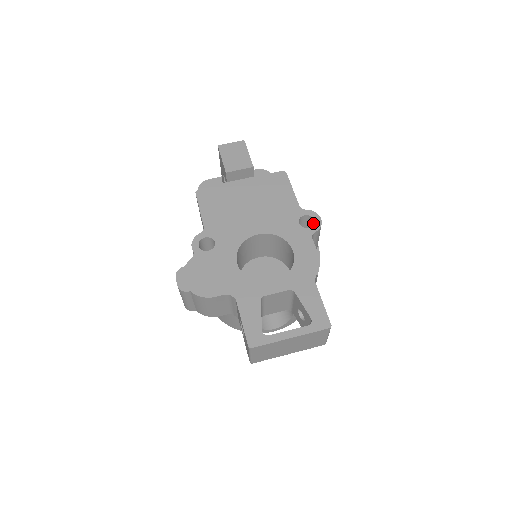
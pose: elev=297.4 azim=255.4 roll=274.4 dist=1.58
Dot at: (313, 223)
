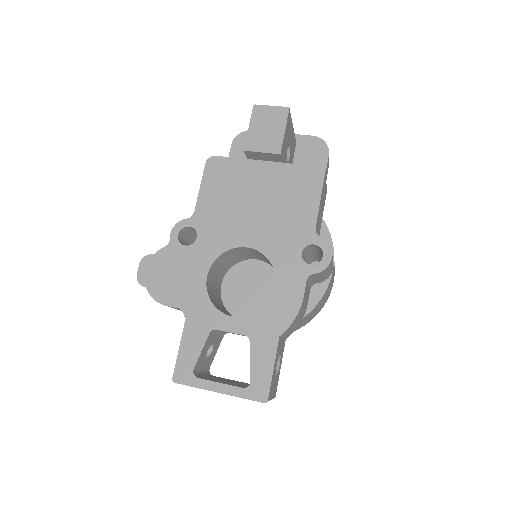
Dot at: occluded
